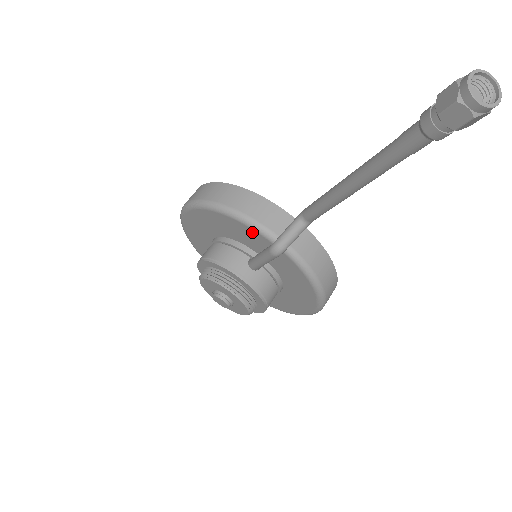
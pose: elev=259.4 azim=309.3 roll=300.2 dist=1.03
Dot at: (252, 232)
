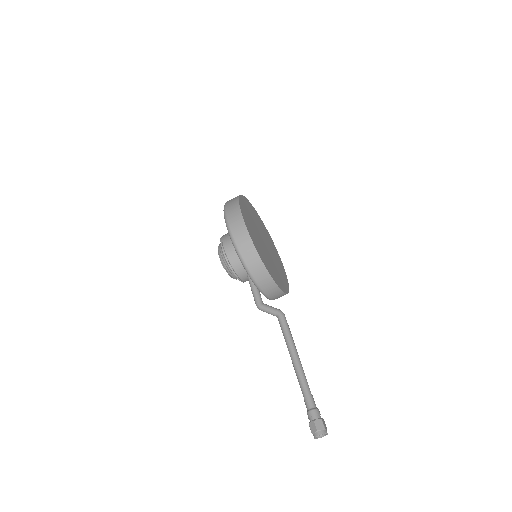
Dot at: occluded
